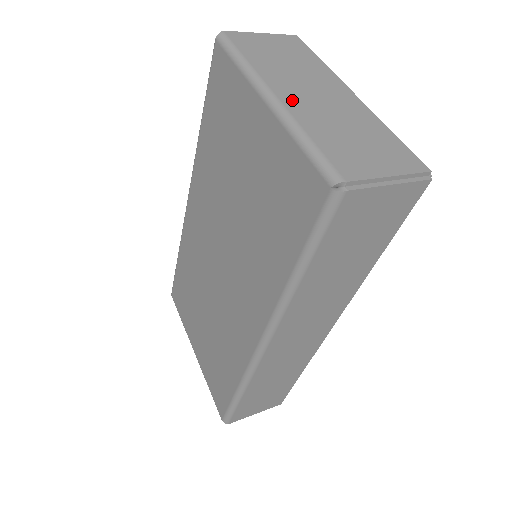
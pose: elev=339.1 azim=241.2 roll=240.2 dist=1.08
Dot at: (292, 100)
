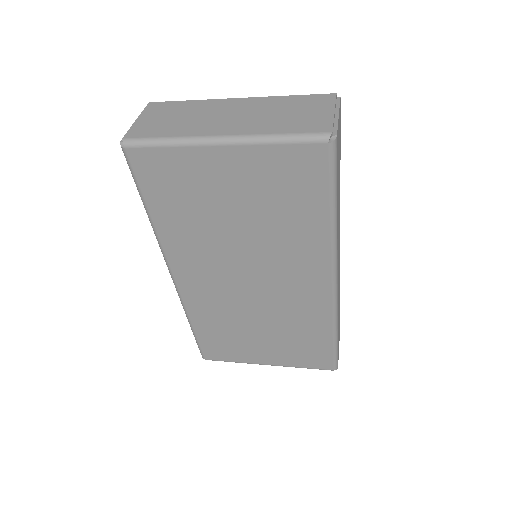
Dot at: (233, 129)
